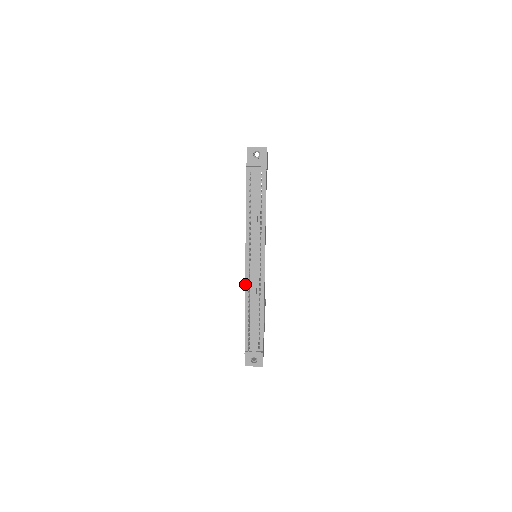
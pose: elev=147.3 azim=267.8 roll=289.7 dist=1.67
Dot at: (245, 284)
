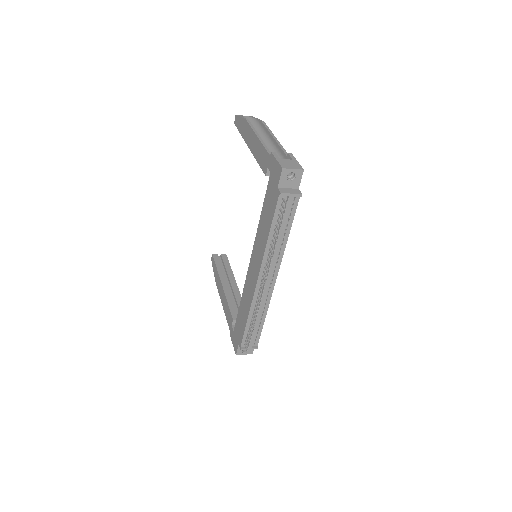
Dot at: (253, 296)
